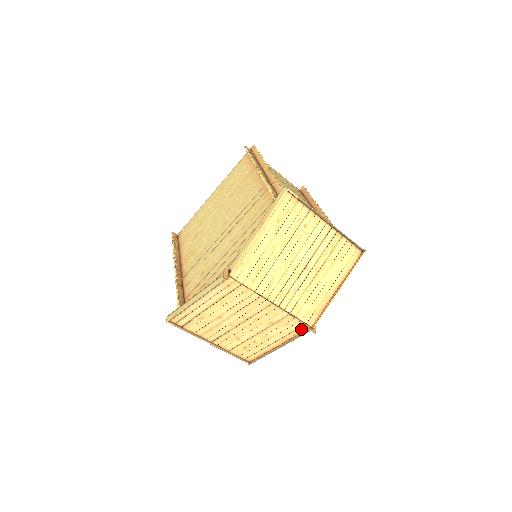
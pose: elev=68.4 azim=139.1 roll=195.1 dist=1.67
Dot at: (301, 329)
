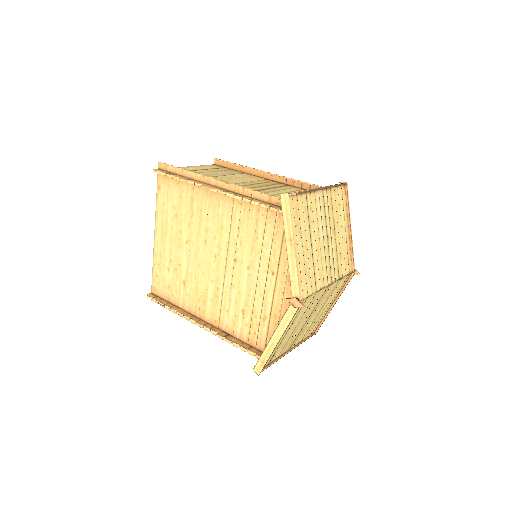
Dot at: (346, 280)
